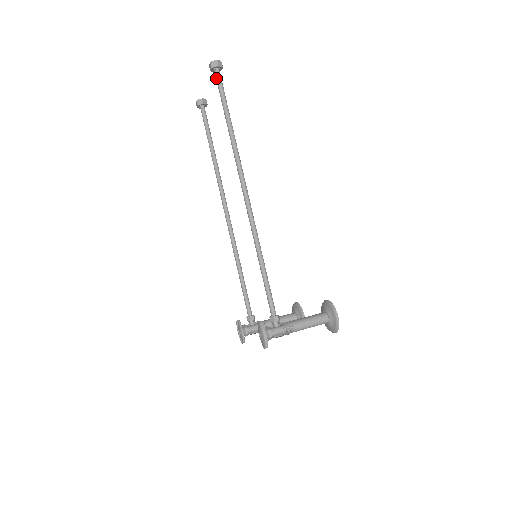
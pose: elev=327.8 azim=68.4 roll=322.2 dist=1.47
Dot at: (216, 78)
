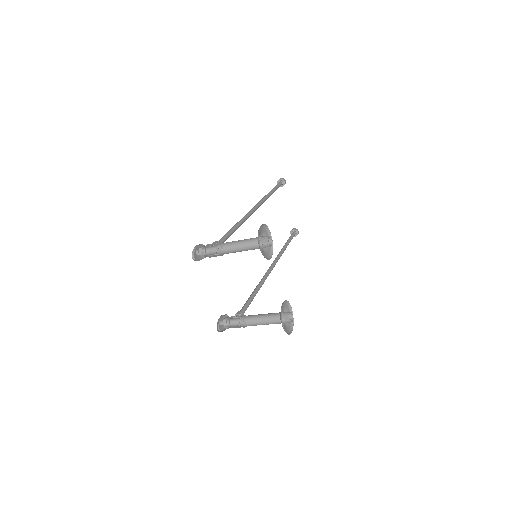
Dot at: occluded
